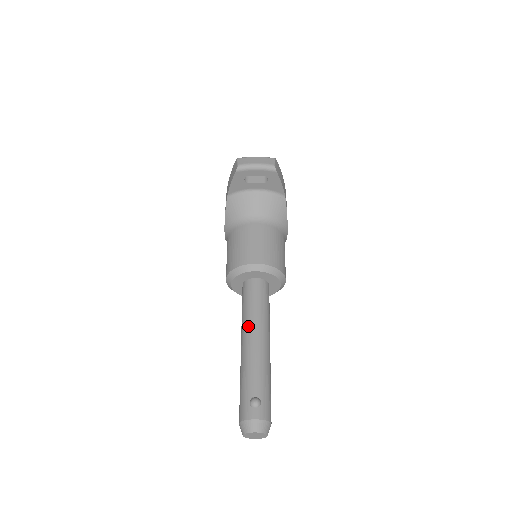
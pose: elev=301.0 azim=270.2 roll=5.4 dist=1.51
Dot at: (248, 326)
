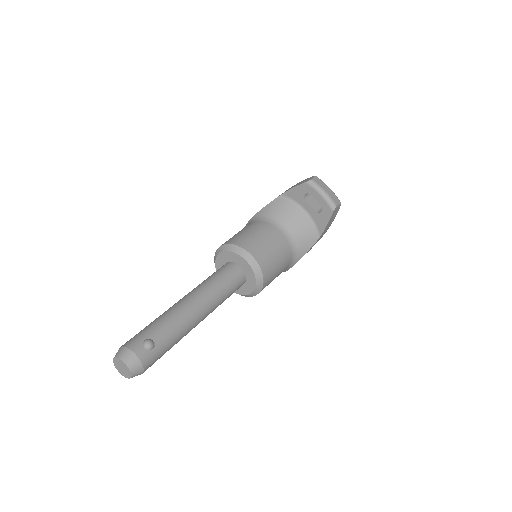
Dot at: (201, 291)
